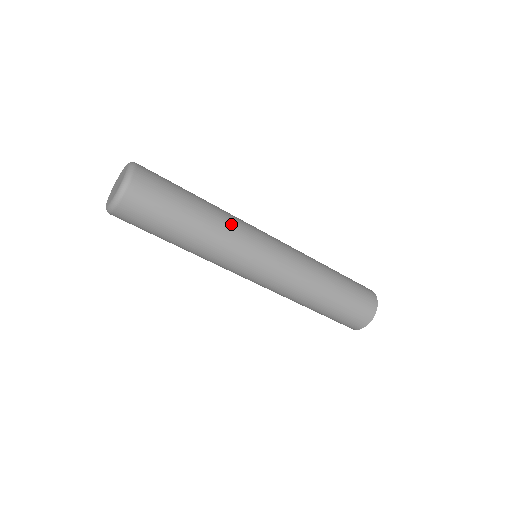
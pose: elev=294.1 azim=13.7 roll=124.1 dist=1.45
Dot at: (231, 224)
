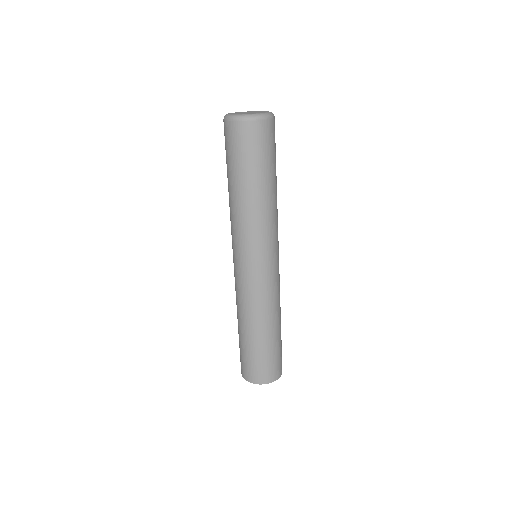
Dot at: occluded
